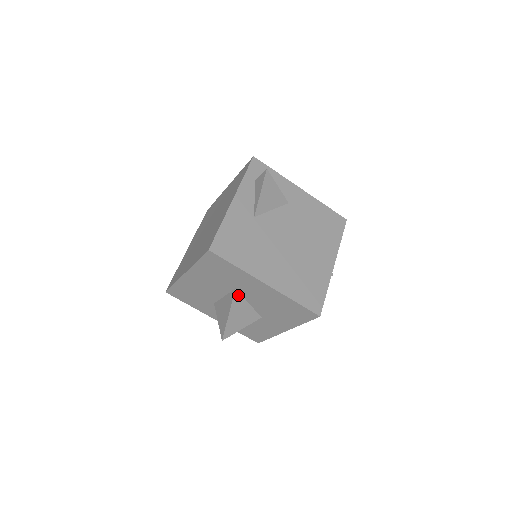
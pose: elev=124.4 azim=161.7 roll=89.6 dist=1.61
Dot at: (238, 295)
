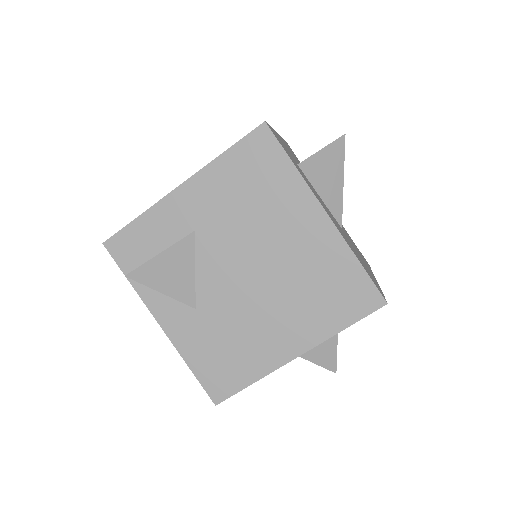
Dot at: occluded
